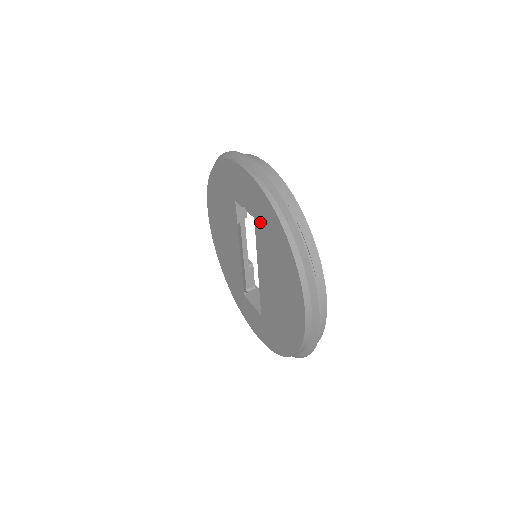
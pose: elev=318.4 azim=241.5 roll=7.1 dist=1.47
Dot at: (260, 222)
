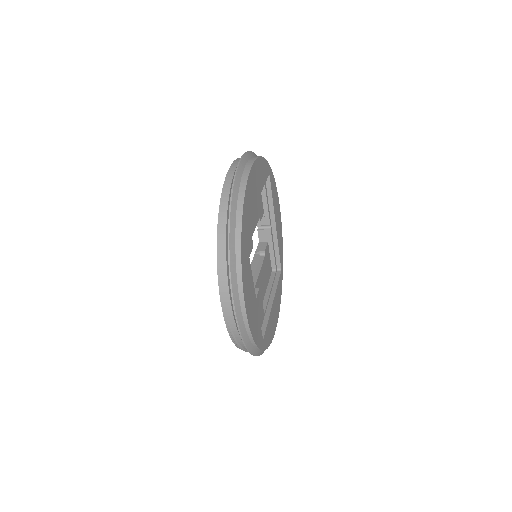
Dot at: occluded
